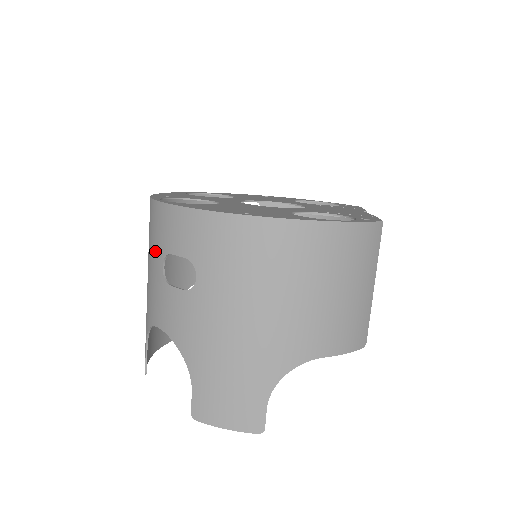
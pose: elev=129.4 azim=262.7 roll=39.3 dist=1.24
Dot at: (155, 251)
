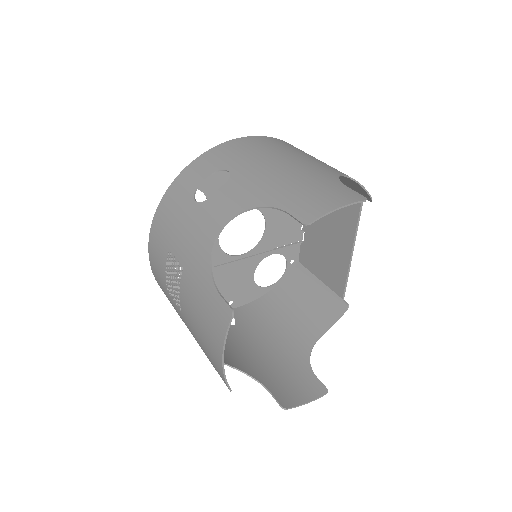
Dot at: (181, 211)
